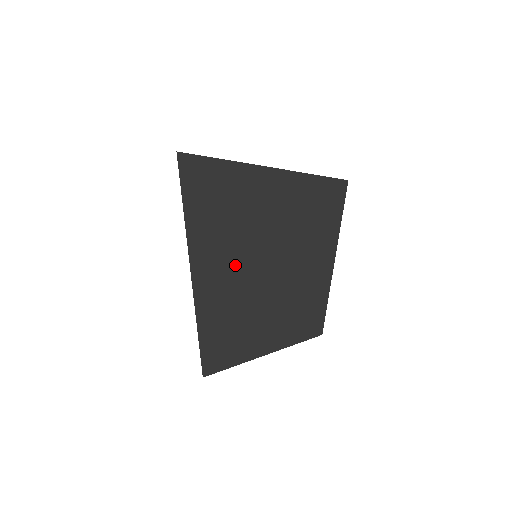
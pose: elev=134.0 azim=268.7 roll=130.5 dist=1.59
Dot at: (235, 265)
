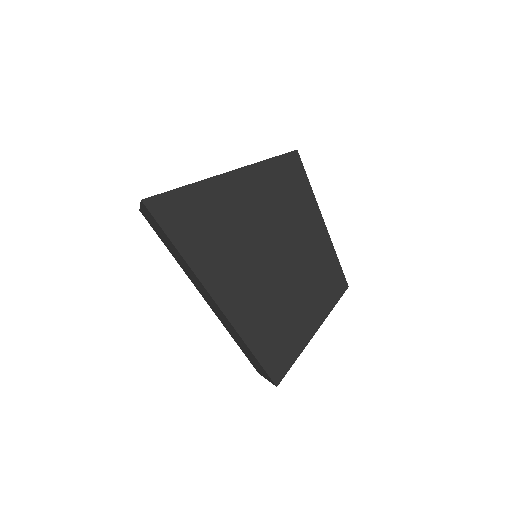
Dot at: (248, 271)
